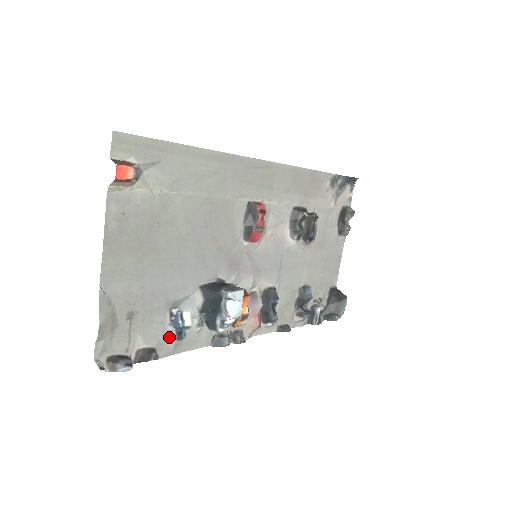
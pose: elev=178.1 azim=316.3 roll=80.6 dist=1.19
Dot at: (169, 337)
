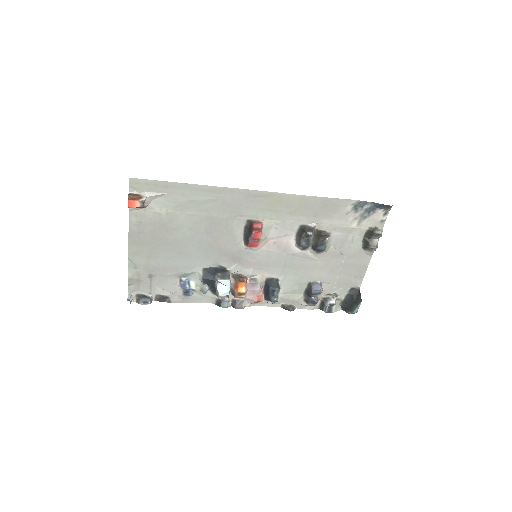
Dot at: (179, 292)
